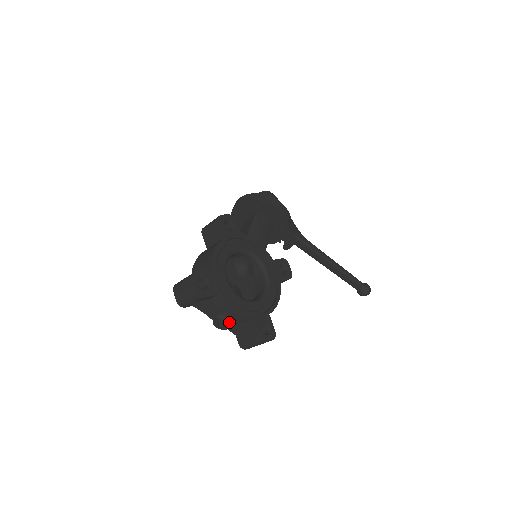
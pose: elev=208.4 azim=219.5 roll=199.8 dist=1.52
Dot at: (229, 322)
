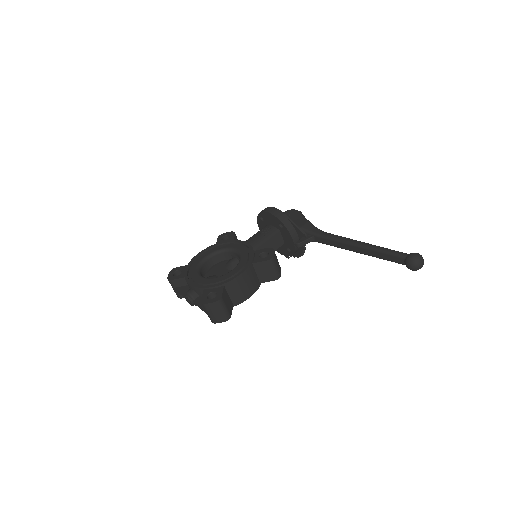
Dot at: (189, 296)
